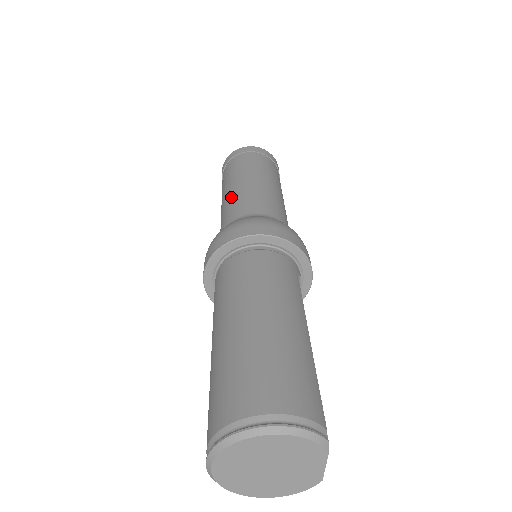
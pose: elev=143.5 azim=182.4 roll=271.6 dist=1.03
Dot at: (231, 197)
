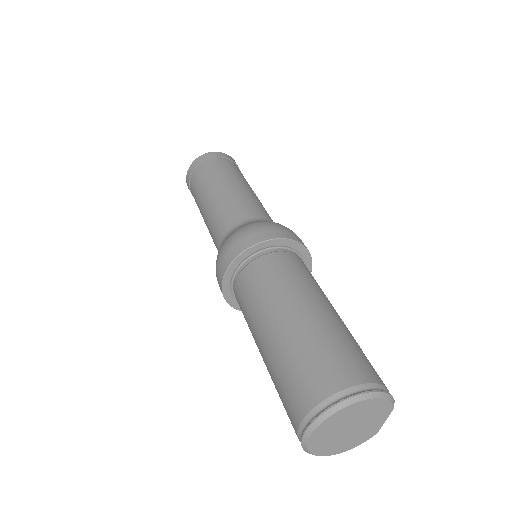
Dot at: (222, 201)
